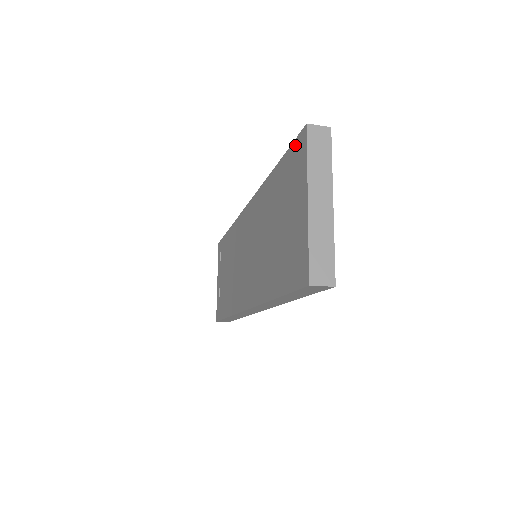
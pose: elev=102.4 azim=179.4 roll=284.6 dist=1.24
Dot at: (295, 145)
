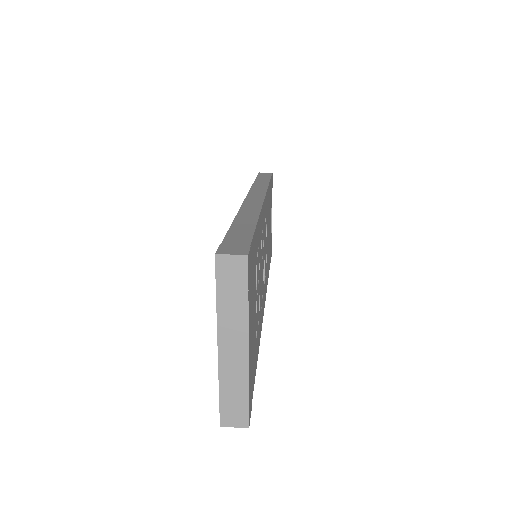
Dot at: occluded
